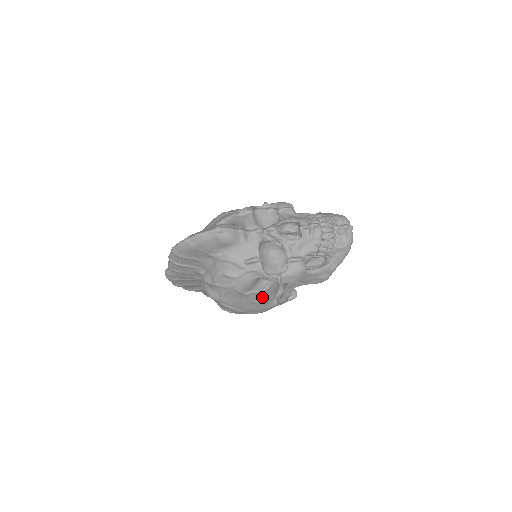
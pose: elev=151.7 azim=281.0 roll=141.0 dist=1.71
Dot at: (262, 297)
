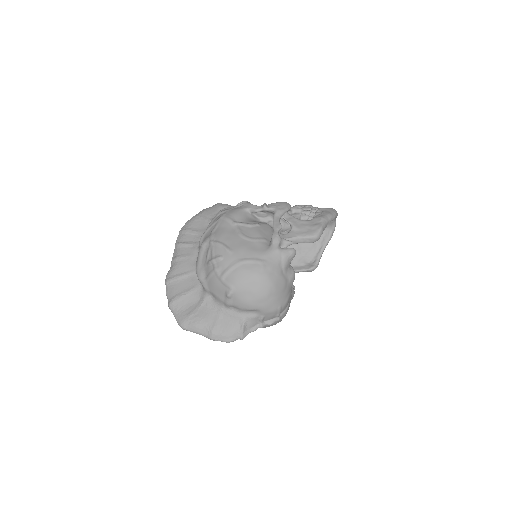
Dot at: (252, 232)
